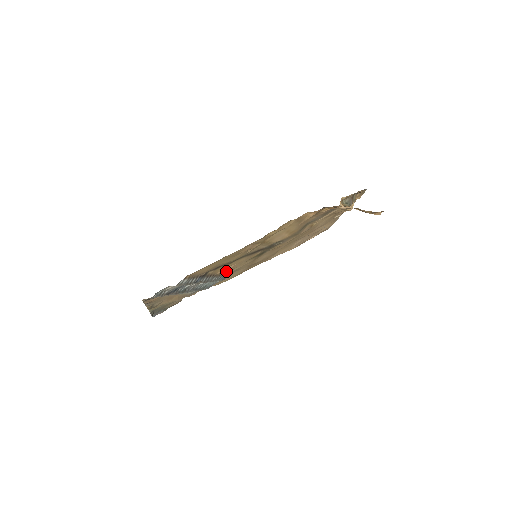
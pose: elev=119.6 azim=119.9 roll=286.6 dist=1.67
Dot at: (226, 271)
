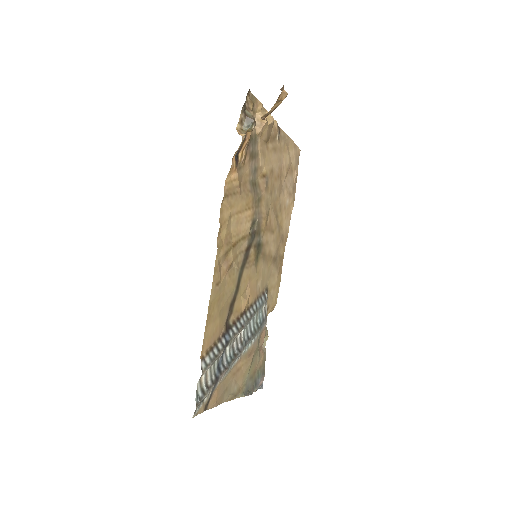
Dot at: (251, 297)
